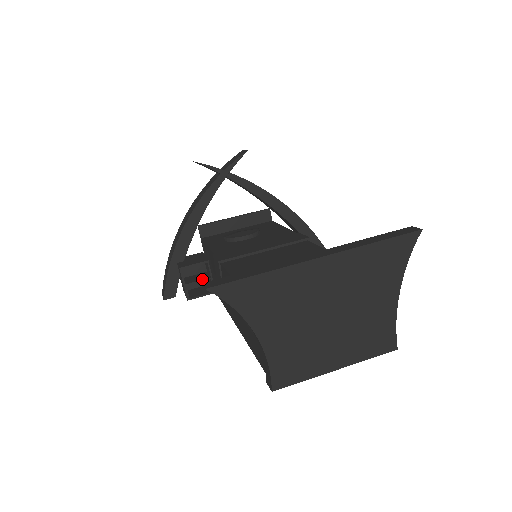
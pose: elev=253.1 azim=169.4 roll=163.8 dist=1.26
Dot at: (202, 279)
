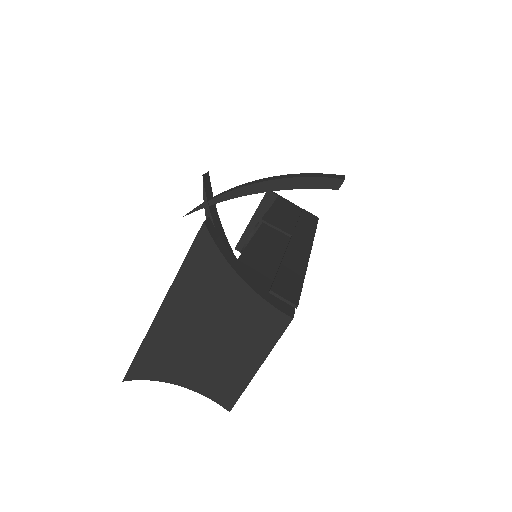
Dot at: occluded
